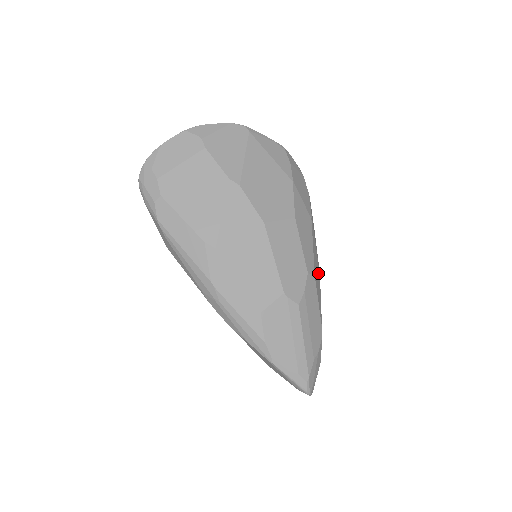
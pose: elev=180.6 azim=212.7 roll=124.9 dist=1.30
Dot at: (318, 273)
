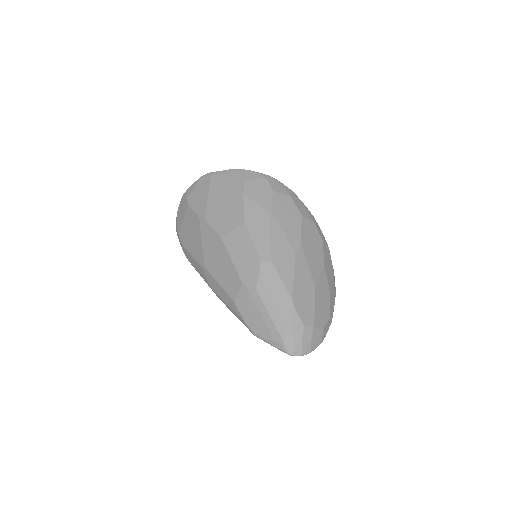
Dot at: (288, 254)
